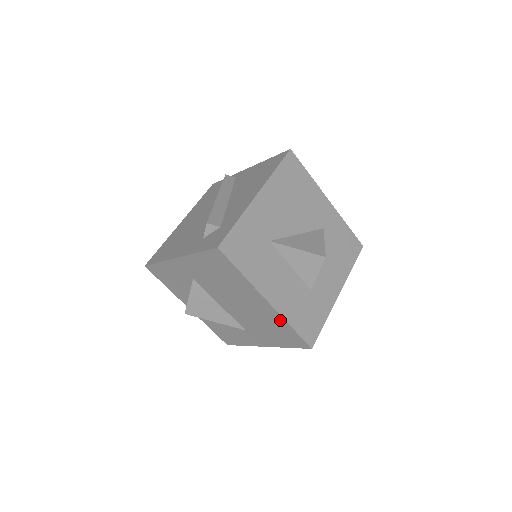
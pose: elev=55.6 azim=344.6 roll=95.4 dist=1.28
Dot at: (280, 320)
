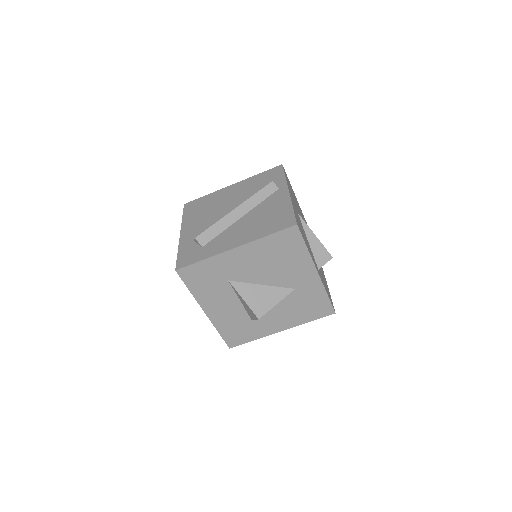
Dot at: occluded
